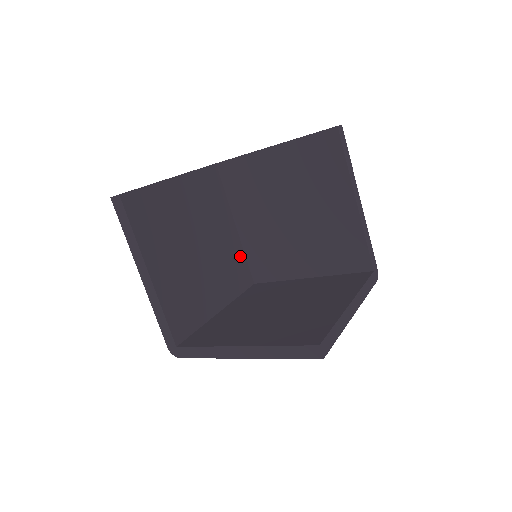
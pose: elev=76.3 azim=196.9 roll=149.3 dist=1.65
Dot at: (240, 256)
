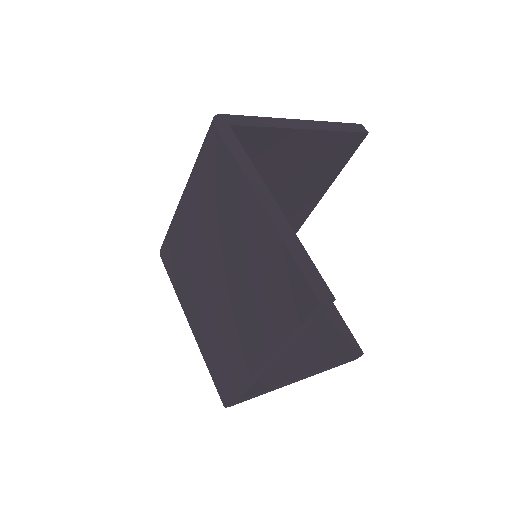
Dot at: occluded
